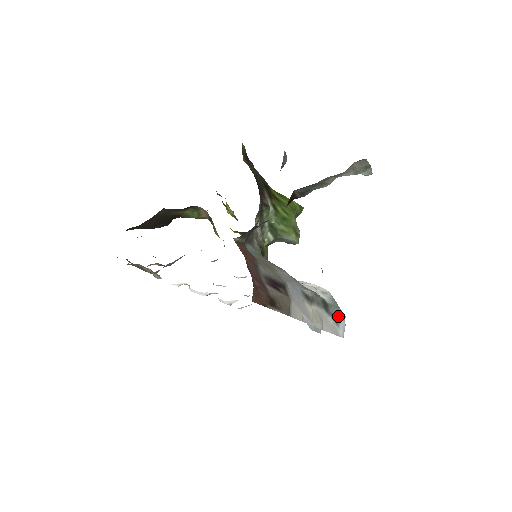
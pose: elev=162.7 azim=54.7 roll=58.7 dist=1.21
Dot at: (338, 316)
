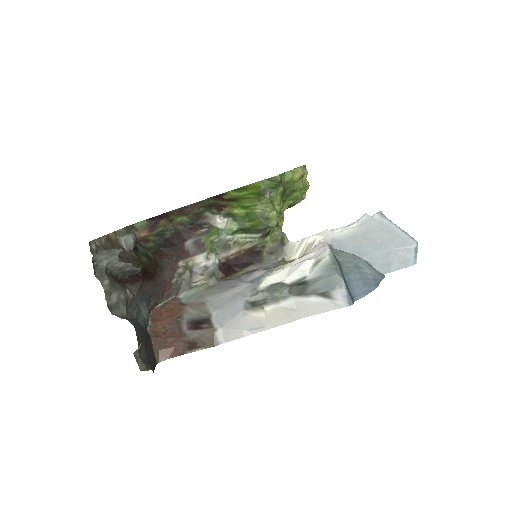
Dot at: (329, 287)
